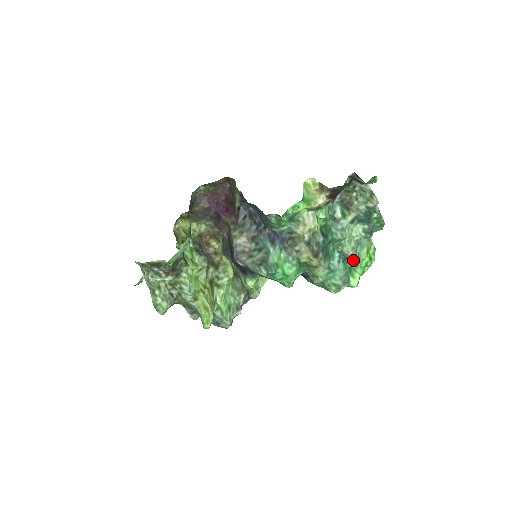
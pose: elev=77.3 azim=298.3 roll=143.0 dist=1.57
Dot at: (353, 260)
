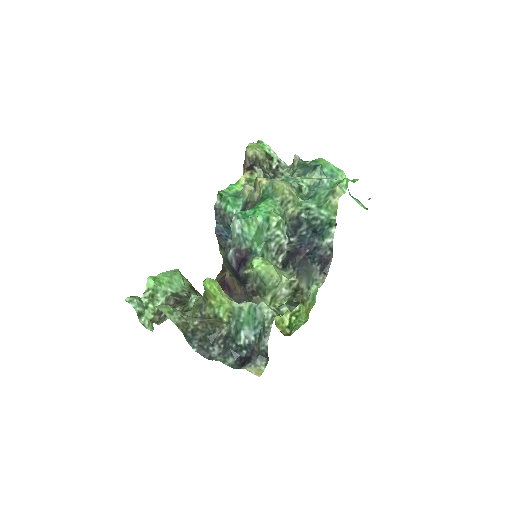
Dot at: (329, 184)
